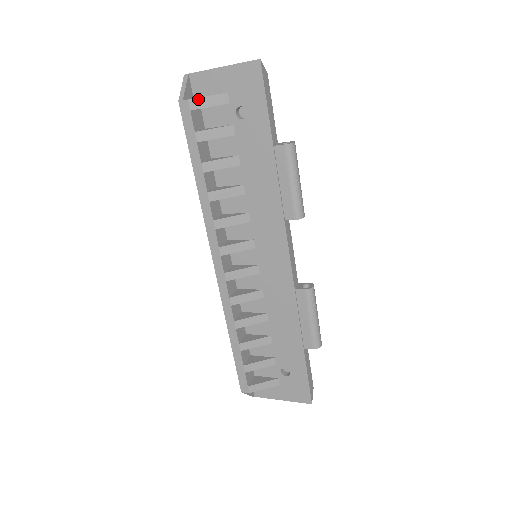
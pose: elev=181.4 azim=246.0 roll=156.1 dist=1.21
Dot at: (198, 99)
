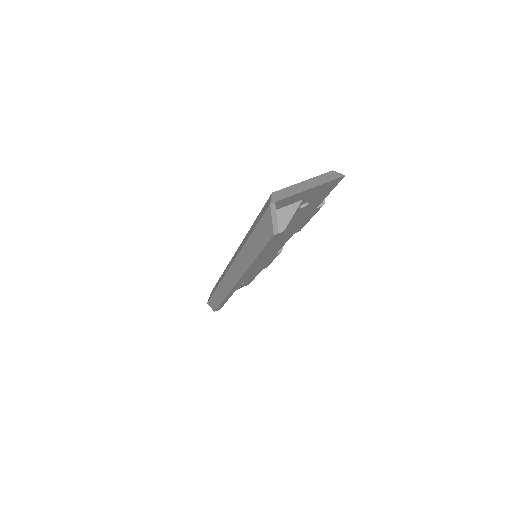
Dot at: occluded
